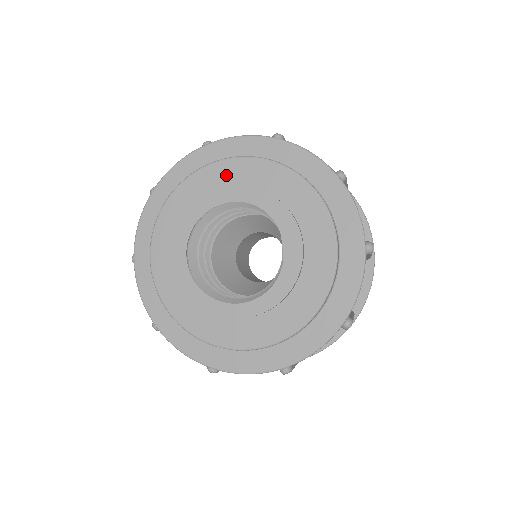
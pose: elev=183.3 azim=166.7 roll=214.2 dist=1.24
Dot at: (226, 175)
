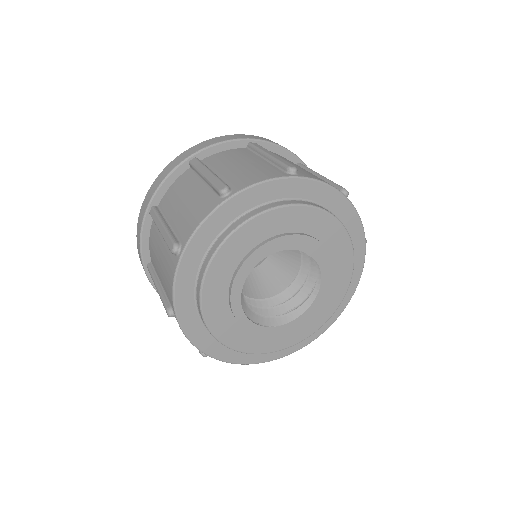
Dot at: (229, 259)
